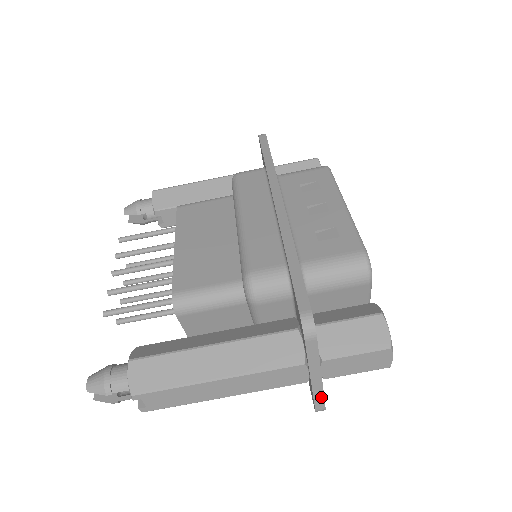
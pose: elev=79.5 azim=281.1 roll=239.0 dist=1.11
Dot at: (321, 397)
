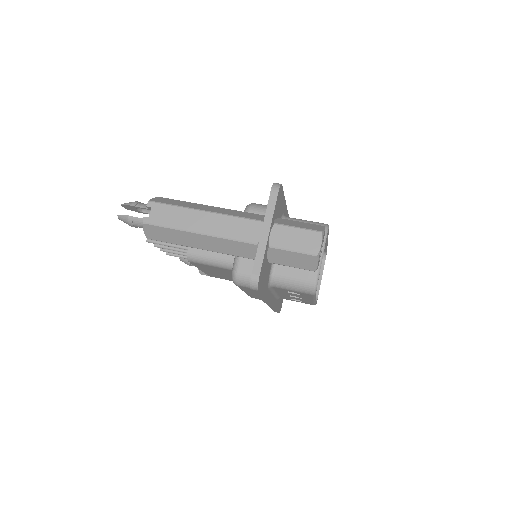
Dot at: (261, 259)
